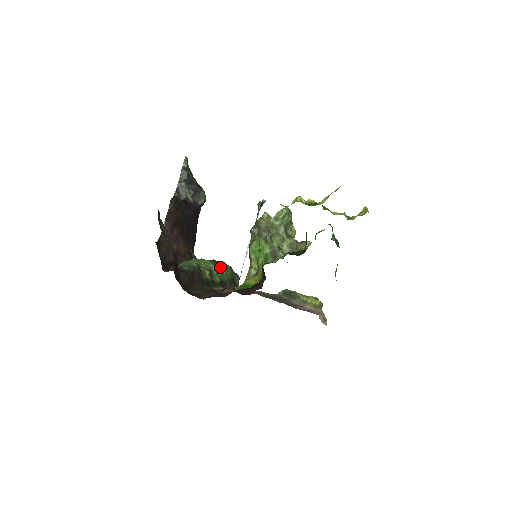
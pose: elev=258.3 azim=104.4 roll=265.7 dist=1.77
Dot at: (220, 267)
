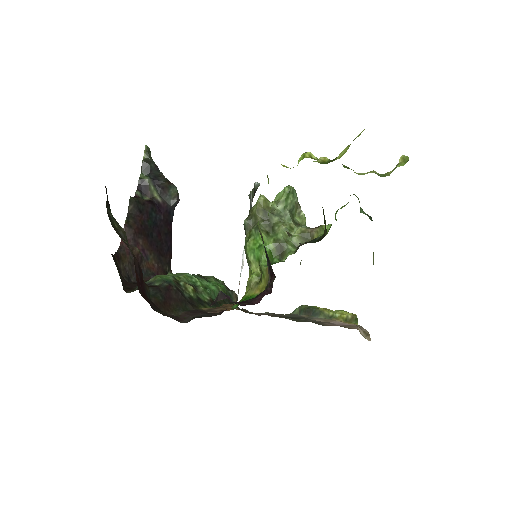
Dot at: (208, 282)
